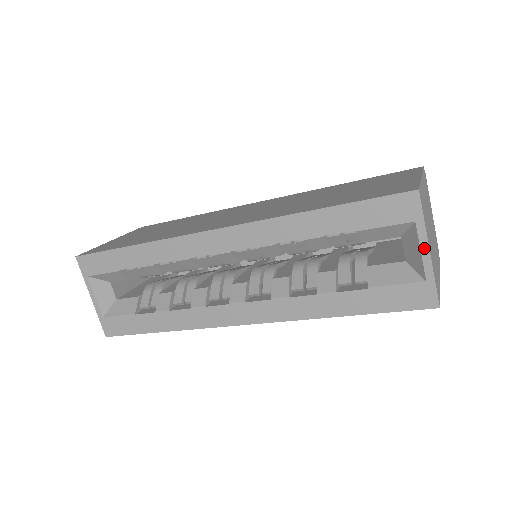
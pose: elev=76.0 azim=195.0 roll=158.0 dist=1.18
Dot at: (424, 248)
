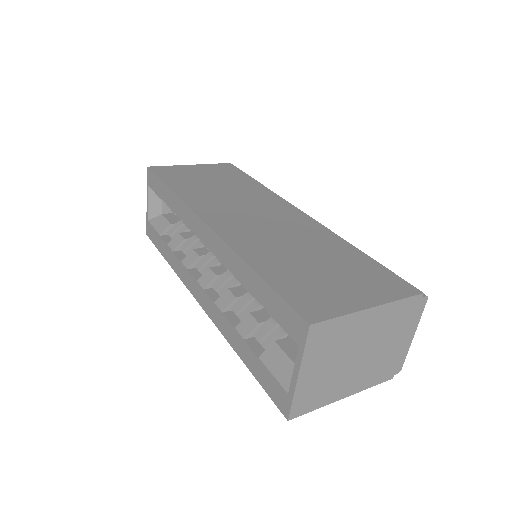
Dot at: (296, 370)
